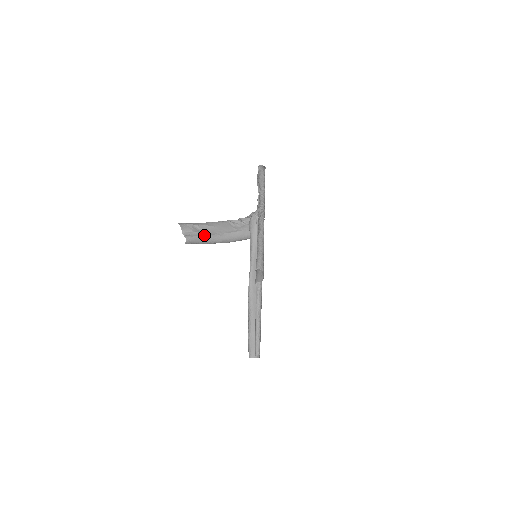
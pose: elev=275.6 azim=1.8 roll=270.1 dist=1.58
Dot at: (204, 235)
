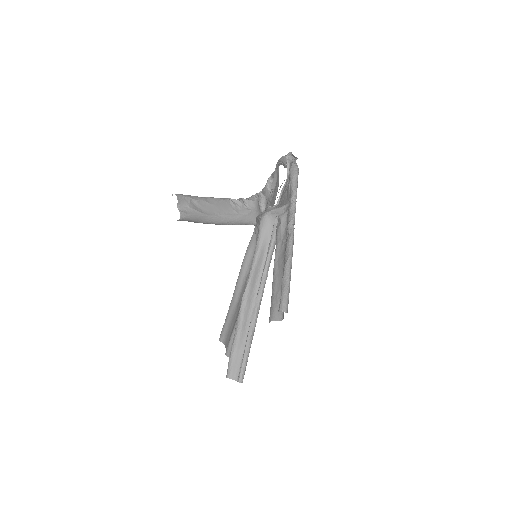
Dot at: (201, 214)
